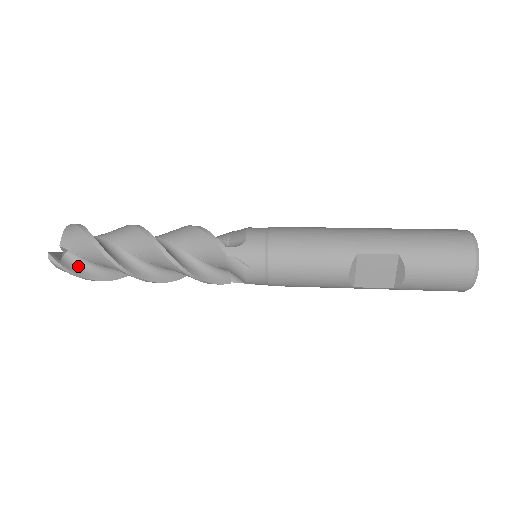
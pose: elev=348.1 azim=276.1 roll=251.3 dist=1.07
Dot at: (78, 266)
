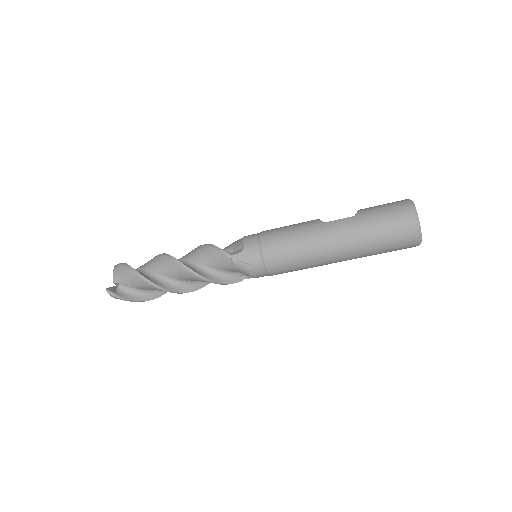
Dot at: occluded
